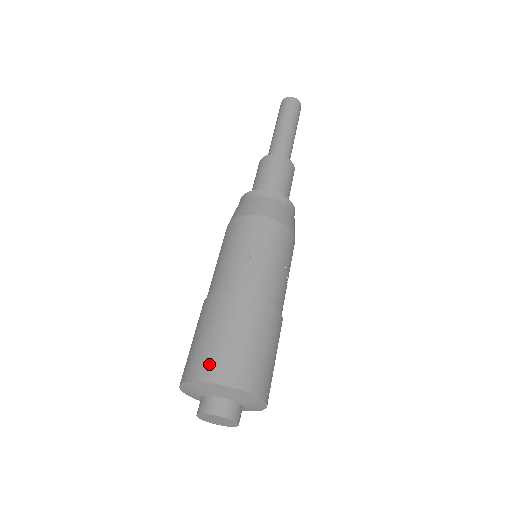
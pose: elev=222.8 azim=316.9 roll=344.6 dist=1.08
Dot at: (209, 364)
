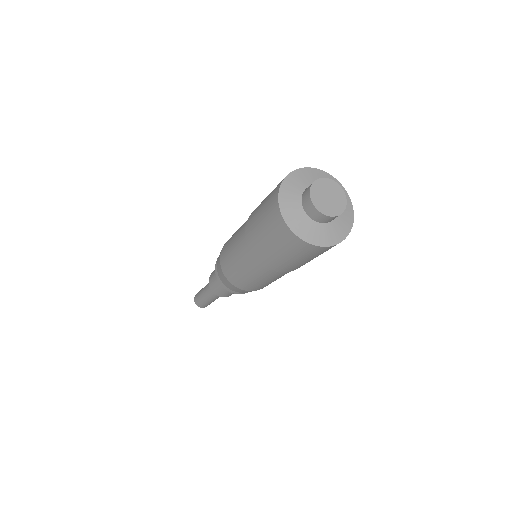
Dot at: occluded
